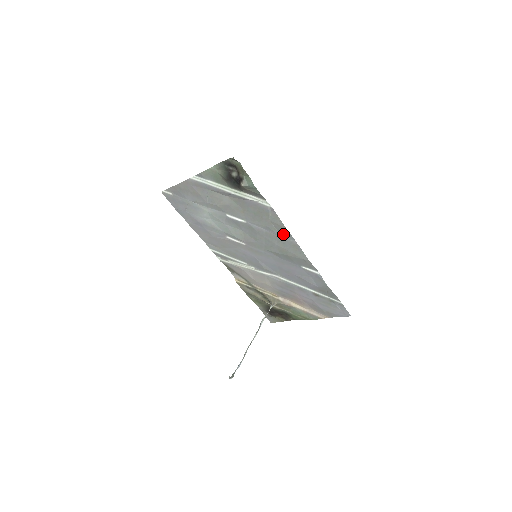
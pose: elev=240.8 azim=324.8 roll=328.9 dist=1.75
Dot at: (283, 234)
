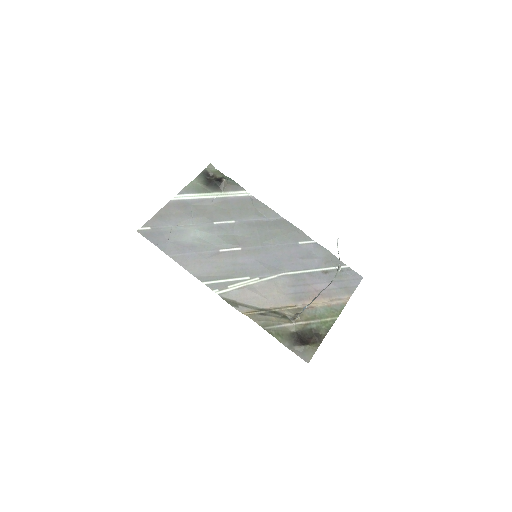
Dot at: (270, 216)
